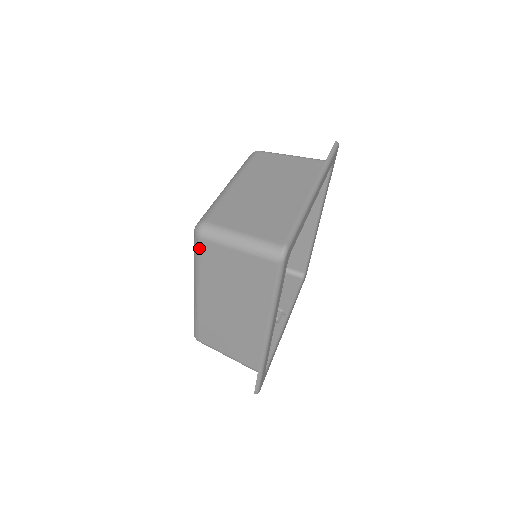
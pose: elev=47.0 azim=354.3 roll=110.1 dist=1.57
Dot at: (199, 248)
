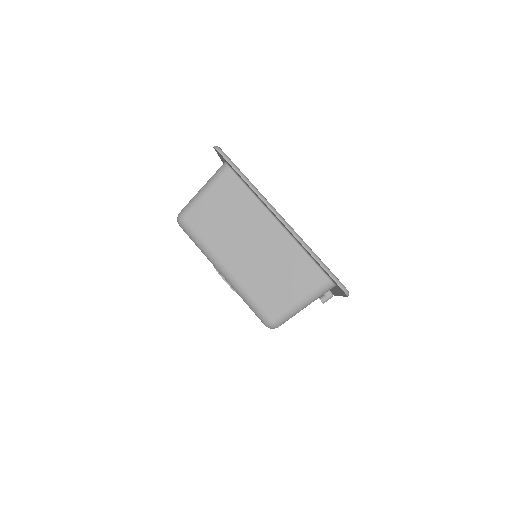
Dot at: (190, 227)
